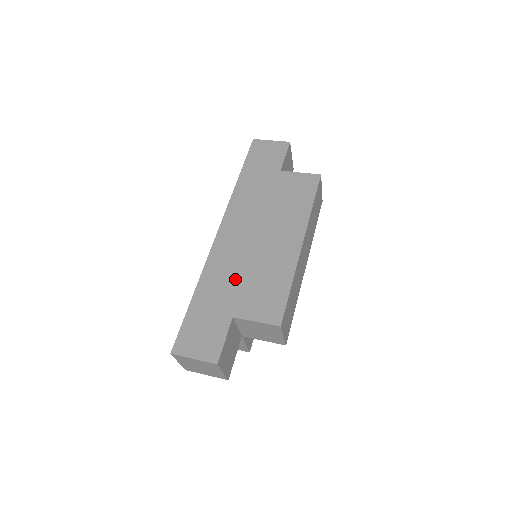
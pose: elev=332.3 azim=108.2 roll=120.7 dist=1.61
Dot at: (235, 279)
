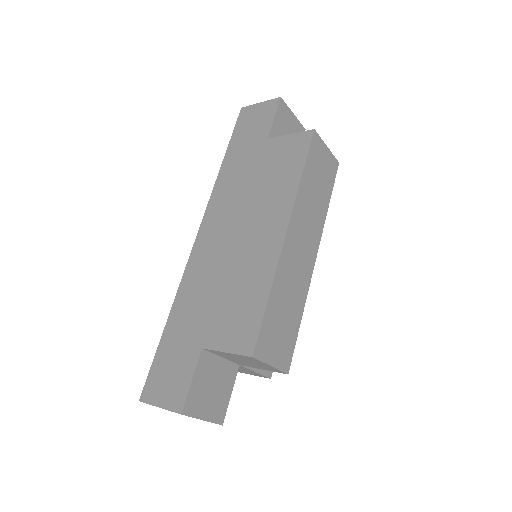
Dot at: (208, 296)
